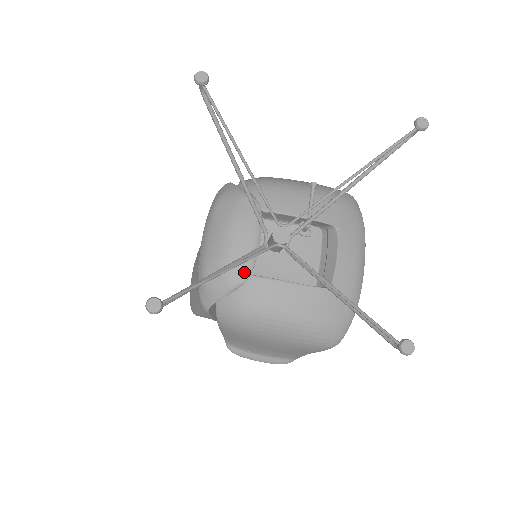
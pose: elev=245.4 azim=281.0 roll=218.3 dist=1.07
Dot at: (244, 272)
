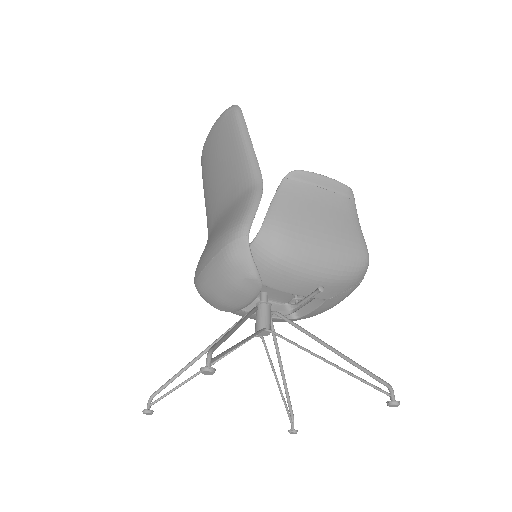
Dot at: (230, 311)
